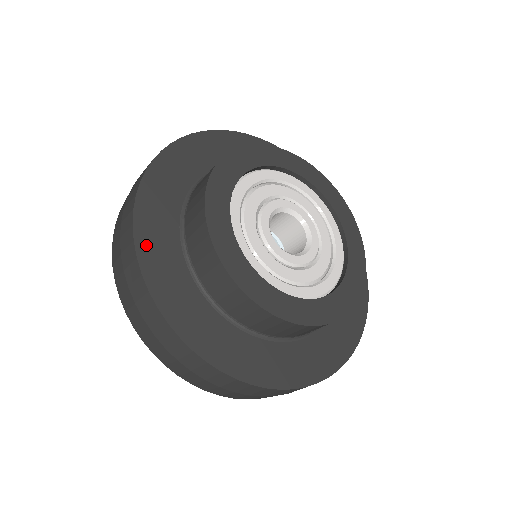
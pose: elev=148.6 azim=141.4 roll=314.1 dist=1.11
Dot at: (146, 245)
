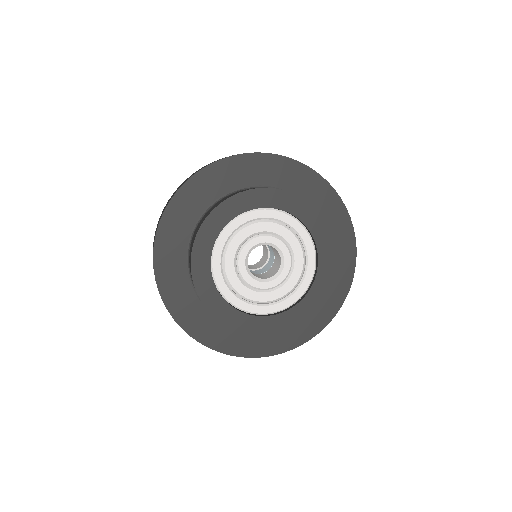
Dot at: (163, 238)
